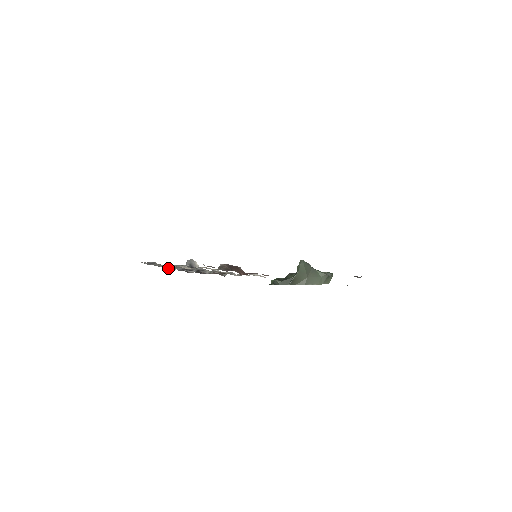
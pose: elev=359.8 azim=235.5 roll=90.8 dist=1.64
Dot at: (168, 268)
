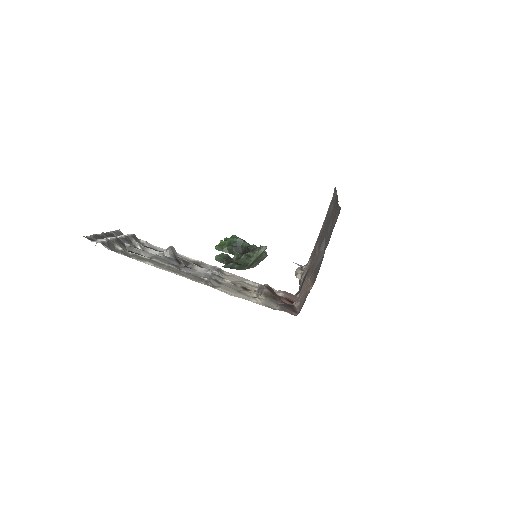
Dot at: occluded
